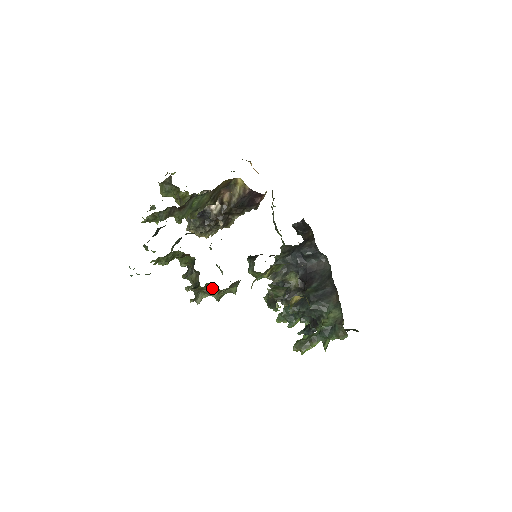
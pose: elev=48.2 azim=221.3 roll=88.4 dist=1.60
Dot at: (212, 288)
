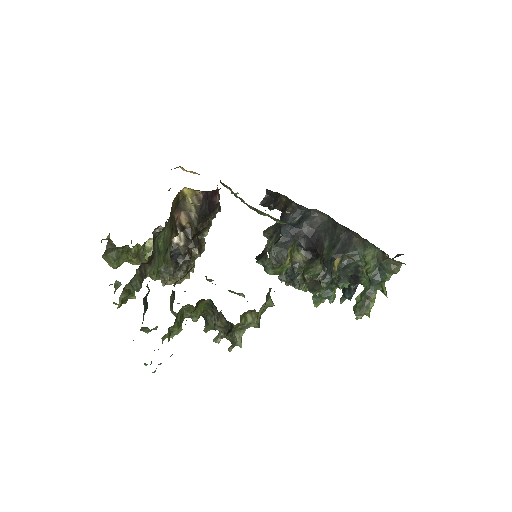
Dot at: (247, 318)
